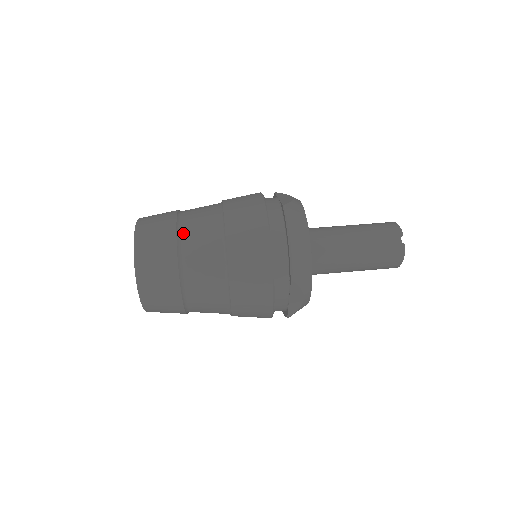
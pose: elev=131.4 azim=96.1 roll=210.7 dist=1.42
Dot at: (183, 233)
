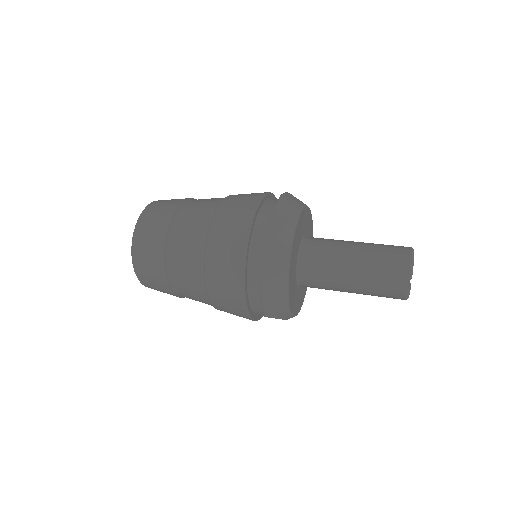
Dot at: occluded
